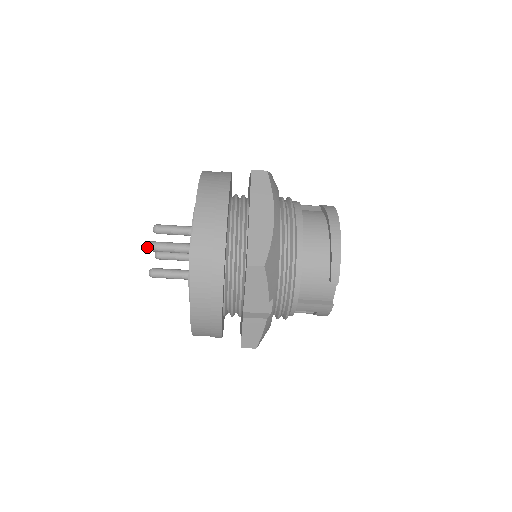
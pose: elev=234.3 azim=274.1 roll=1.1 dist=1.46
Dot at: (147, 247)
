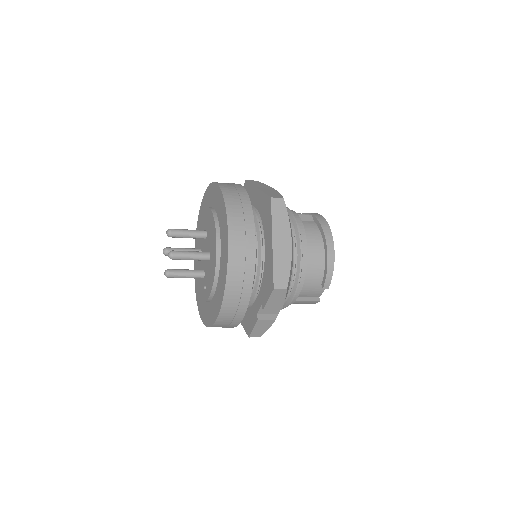
Dot at: (170, 257)
